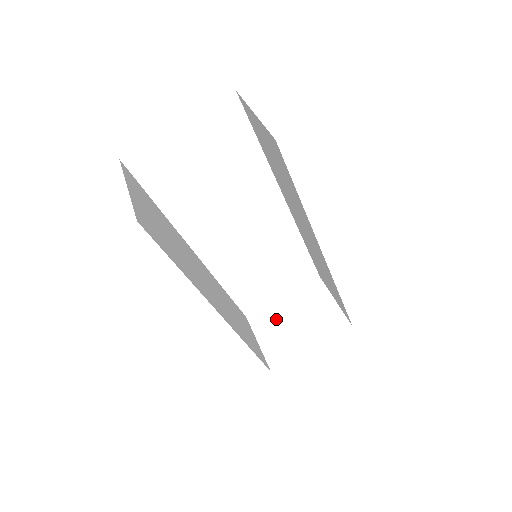
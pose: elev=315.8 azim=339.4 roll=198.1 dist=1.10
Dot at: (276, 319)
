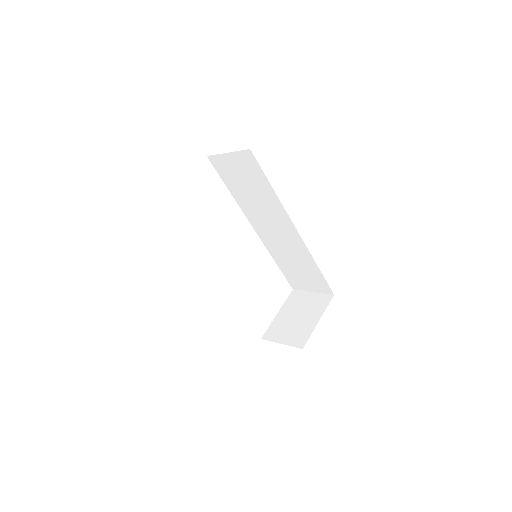
Dot at: (282, 325)
